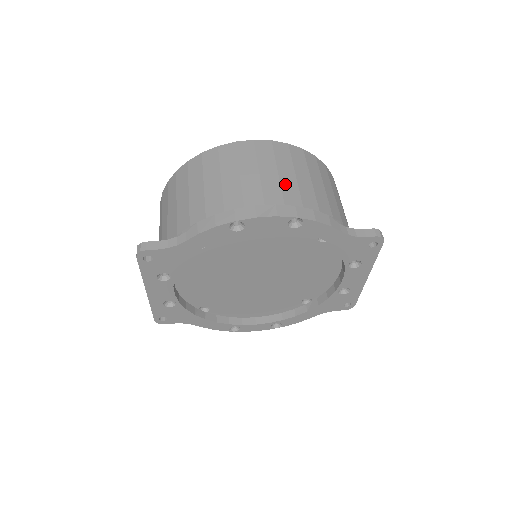
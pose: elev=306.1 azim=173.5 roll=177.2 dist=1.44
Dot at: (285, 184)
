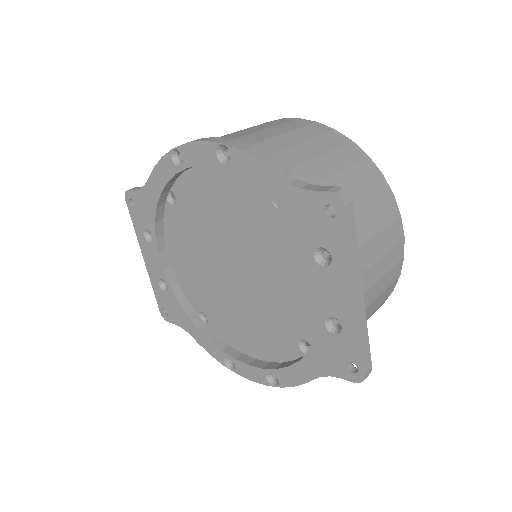
Dot at: (258, 134)
